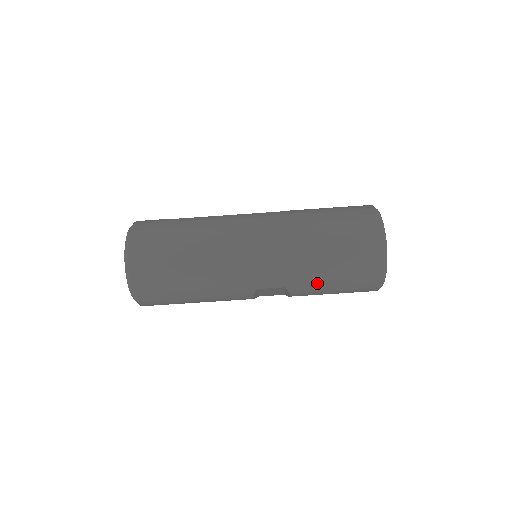
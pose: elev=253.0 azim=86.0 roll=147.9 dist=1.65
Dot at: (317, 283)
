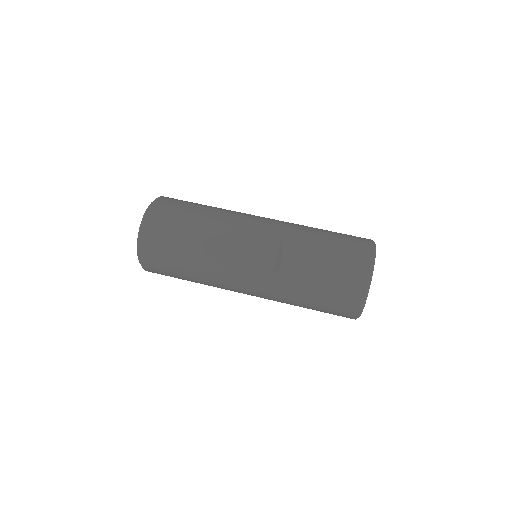
Dot at: (311, 242)
